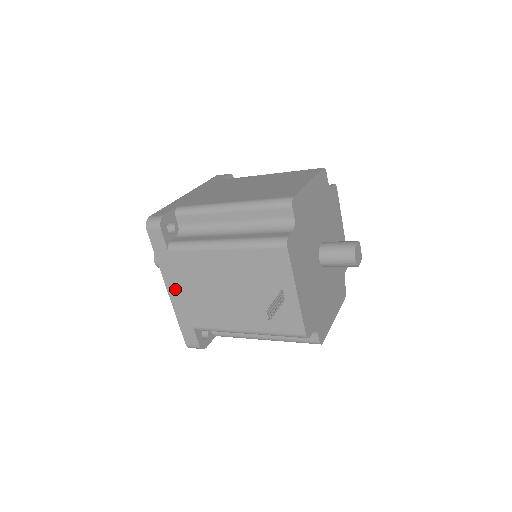
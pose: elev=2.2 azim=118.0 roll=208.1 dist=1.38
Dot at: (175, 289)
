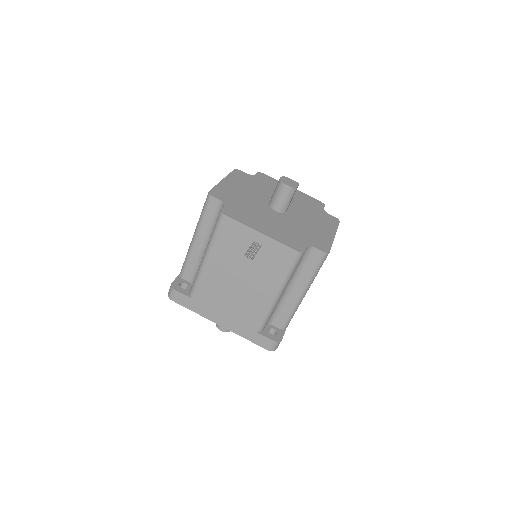
Dot at: (221, 319)
